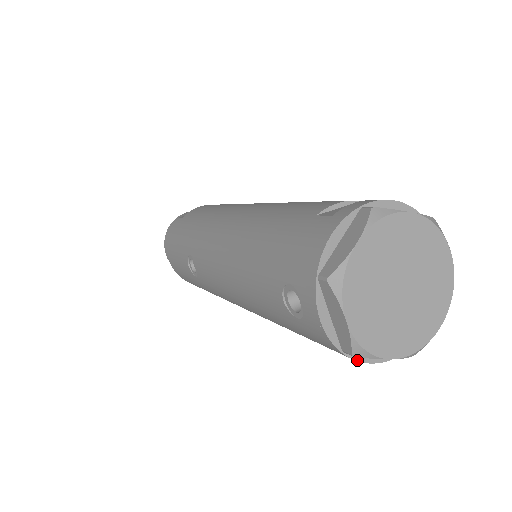
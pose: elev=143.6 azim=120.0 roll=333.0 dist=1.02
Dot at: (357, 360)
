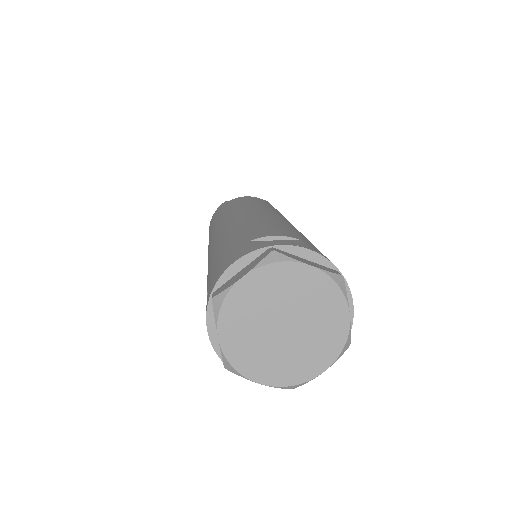
Dot at: occluded
